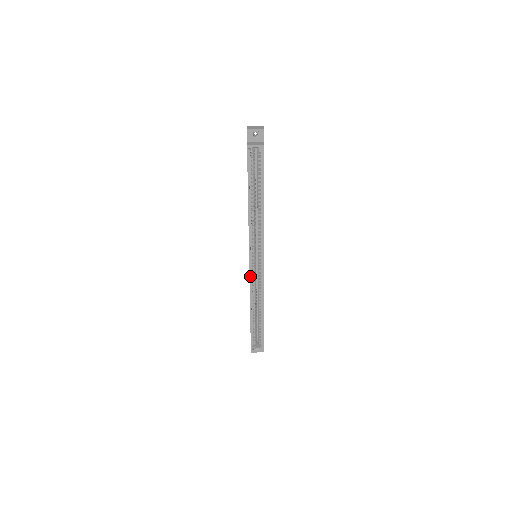
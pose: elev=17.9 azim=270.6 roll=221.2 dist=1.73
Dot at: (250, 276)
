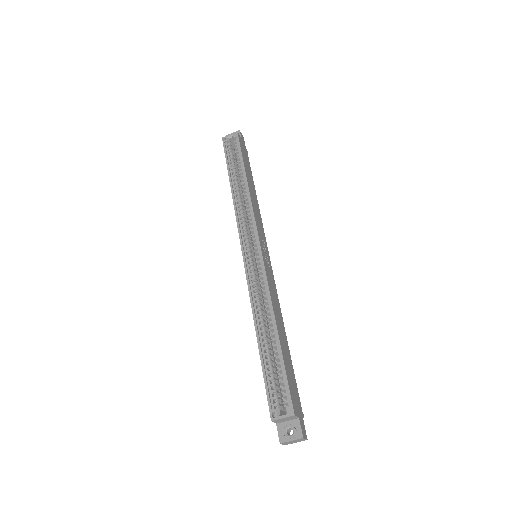
Dot at: (246, 271)
